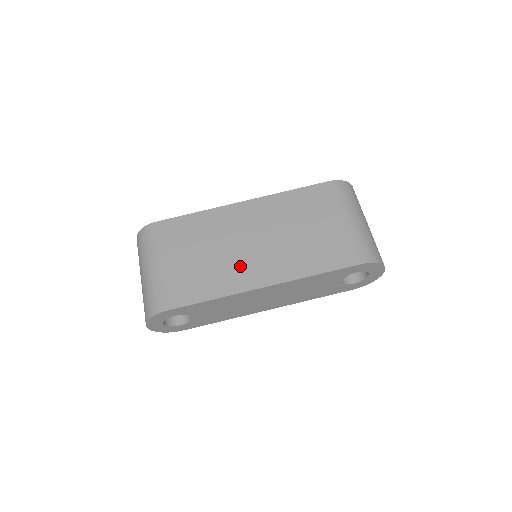
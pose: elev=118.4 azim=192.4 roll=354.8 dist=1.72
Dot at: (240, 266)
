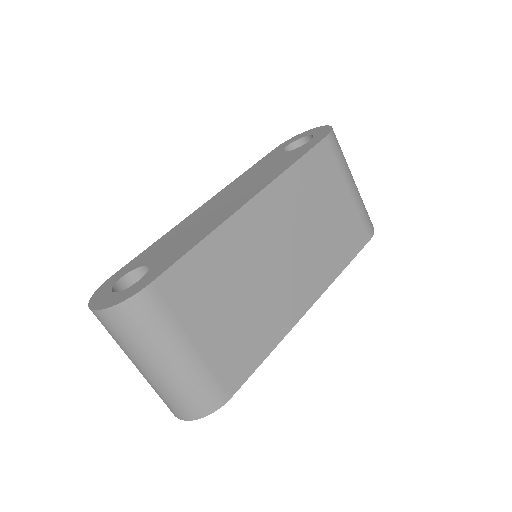
Dot at: (280, 297)
